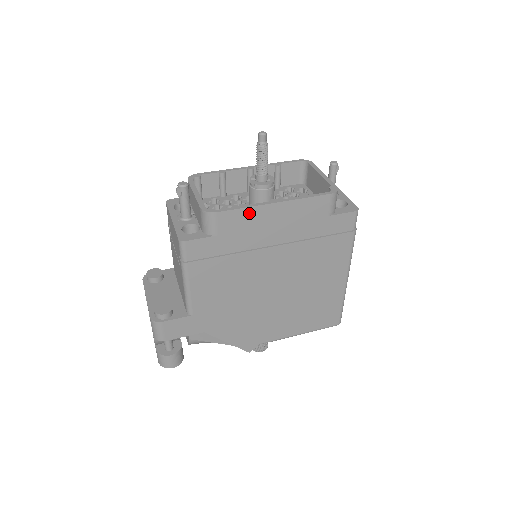
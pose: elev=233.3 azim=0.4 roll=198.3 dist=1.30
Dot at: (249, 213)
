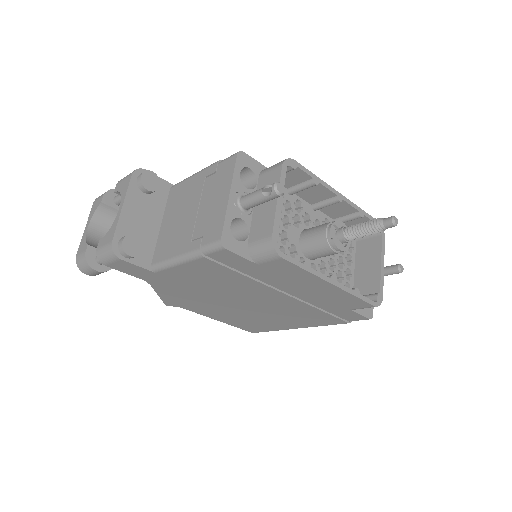
Dot at: (304, 274)
